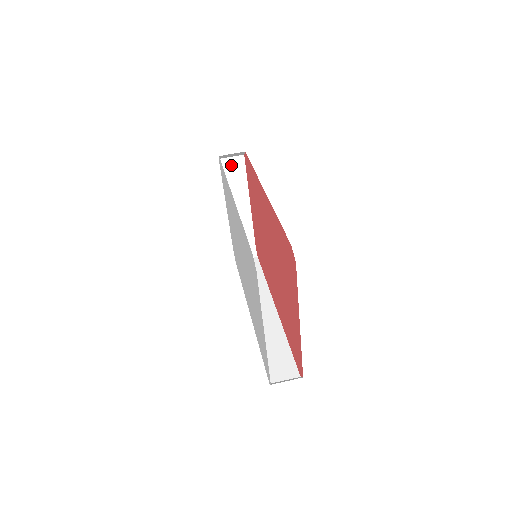
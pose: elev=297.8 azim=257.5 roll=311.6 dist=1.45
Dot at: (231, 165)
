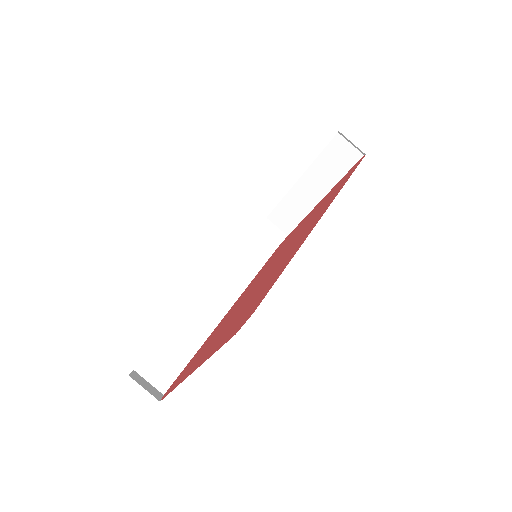
Dot at: (342, 150)
